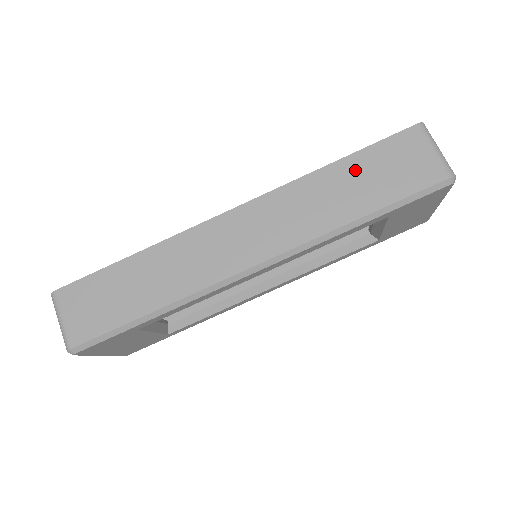
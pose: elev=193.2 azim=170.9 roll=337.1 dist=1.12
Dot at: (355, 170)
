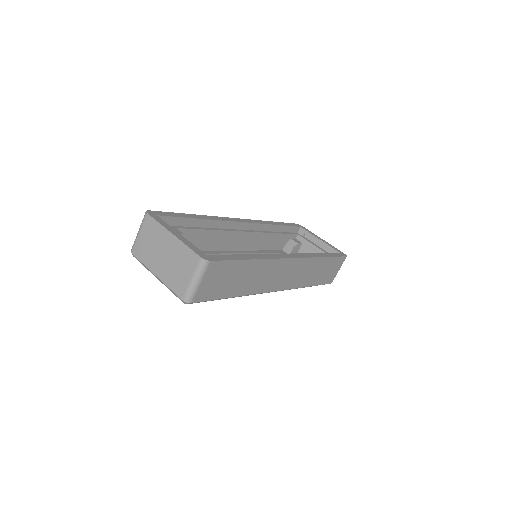
Dot at: (326, 265)
